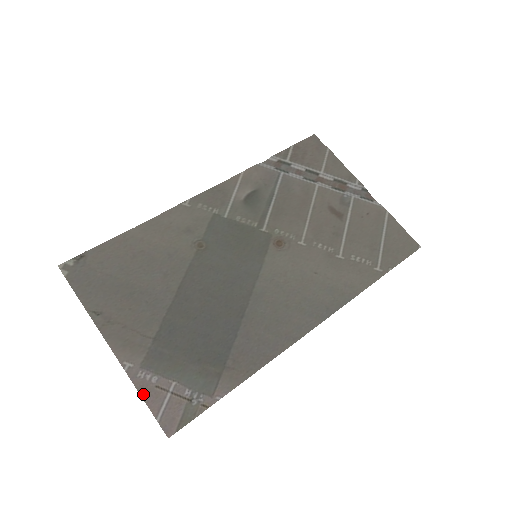
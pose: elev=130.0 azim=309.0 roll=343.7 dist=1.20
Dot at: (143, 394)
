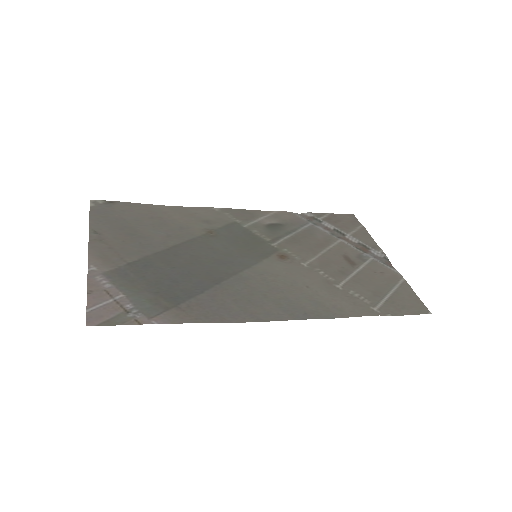
Dot at: (90, 290)
